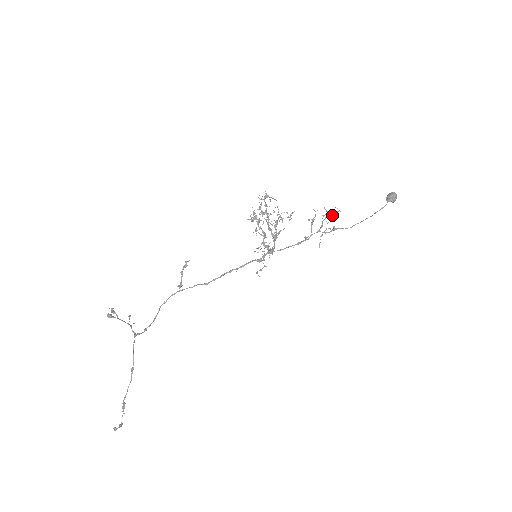
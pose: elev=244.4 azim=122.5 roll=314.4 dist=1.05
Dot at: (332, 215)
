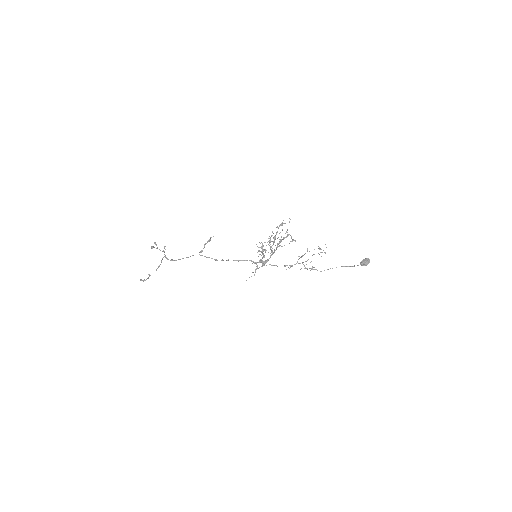
Dot at: (319, 254)
